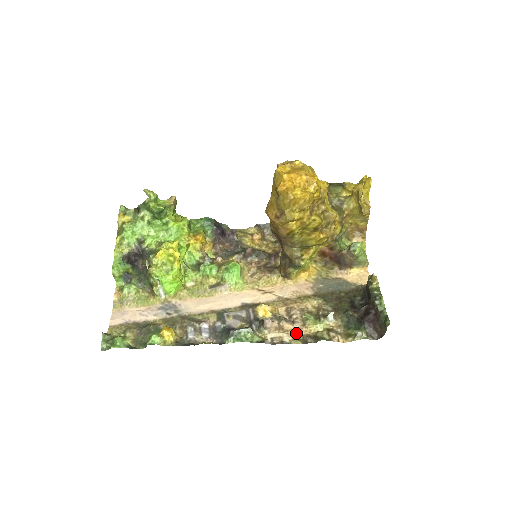
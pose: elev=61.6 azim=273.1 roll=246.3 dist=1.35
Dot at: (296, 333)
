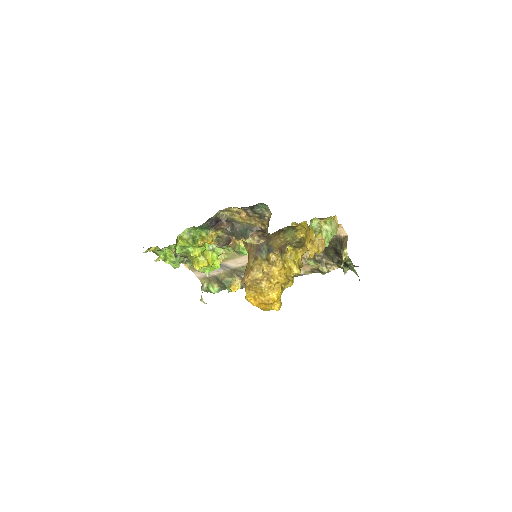
Dot at: (306, 269)
